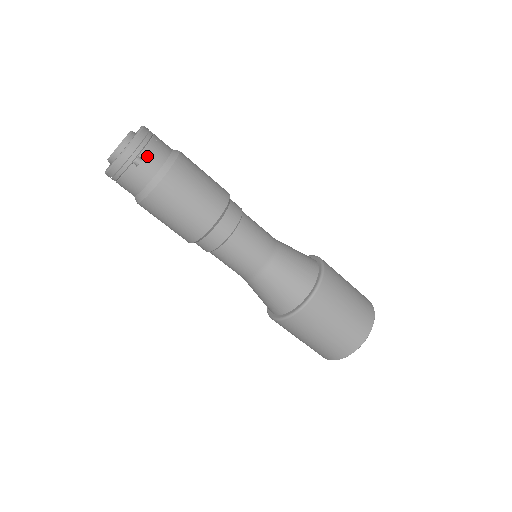
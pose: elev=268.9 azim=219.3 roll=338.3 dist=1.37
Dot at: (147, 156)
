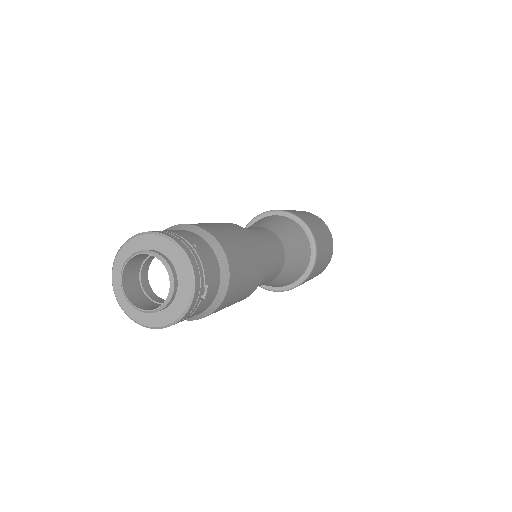
Dot at: (209, 277)
